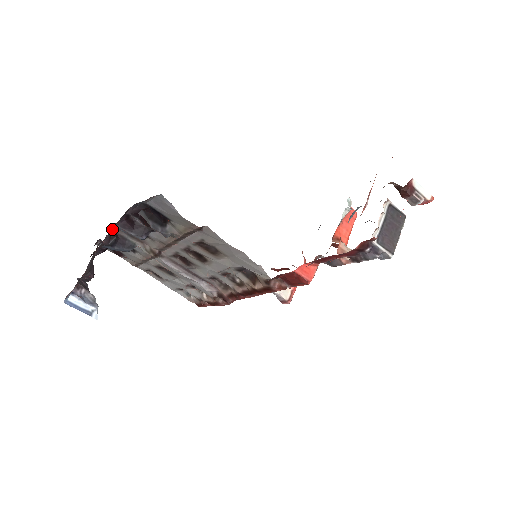
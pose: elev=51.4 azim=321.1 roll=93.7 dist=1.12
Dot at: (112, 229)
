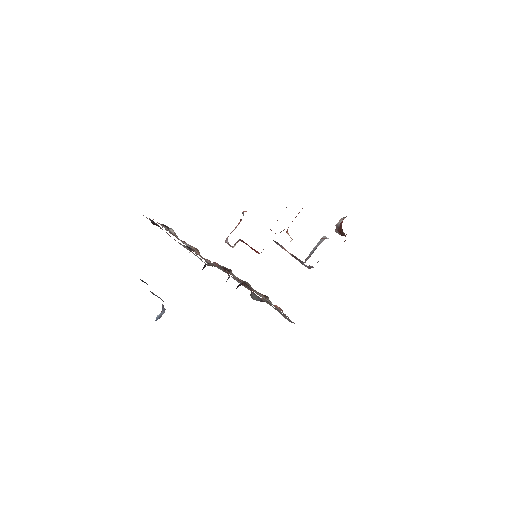
Dot at: occluded
